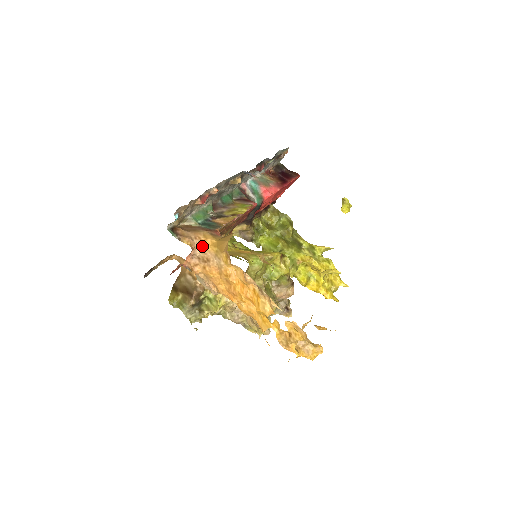
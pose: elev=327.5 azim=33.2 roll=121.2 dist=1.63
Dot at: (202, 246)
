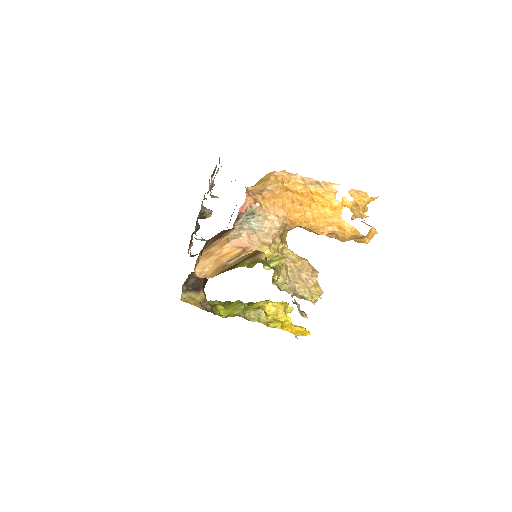
Dot at: (247, 189)
